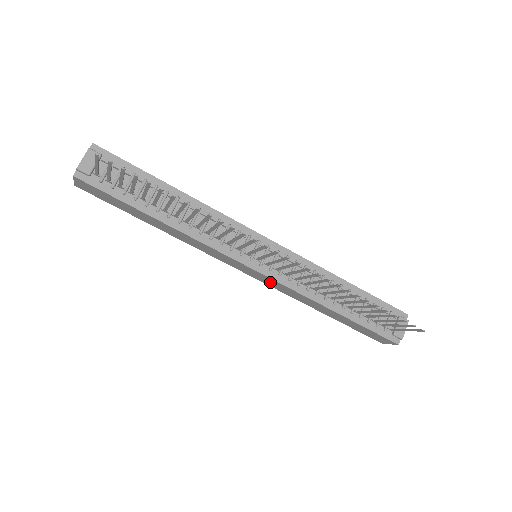
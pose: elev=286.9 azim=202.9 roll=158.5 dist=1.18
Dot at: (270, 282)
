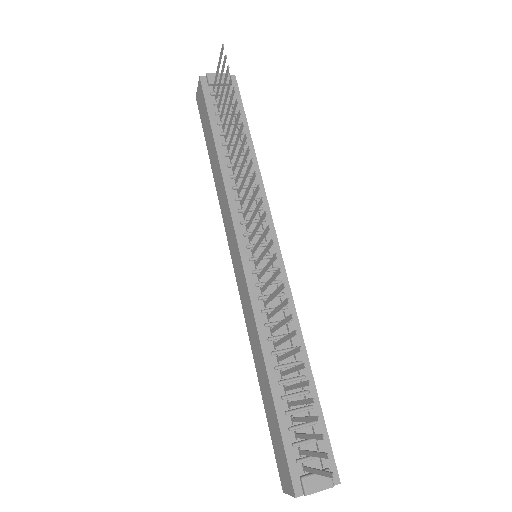
Dot at: (243, 290)
